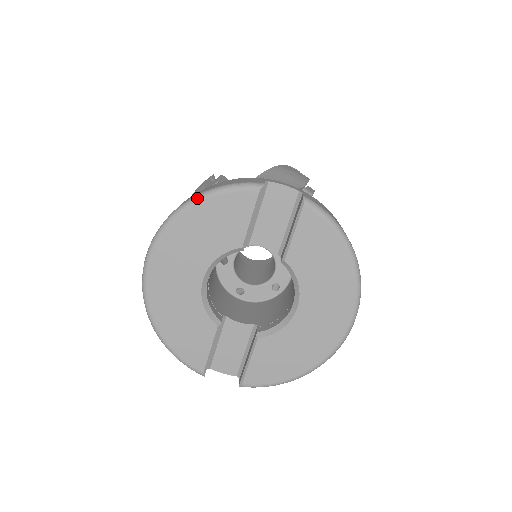
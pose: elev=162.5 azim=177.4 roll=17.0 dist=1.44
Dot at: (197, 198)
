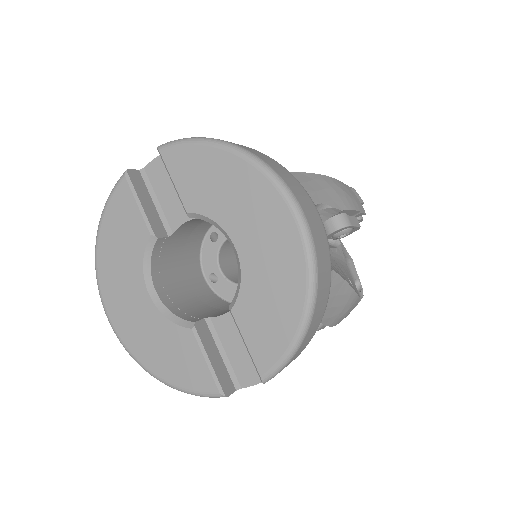
Dot at: (98, 229)
